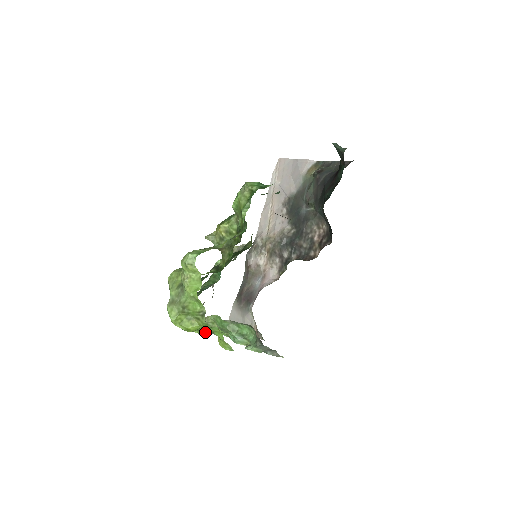
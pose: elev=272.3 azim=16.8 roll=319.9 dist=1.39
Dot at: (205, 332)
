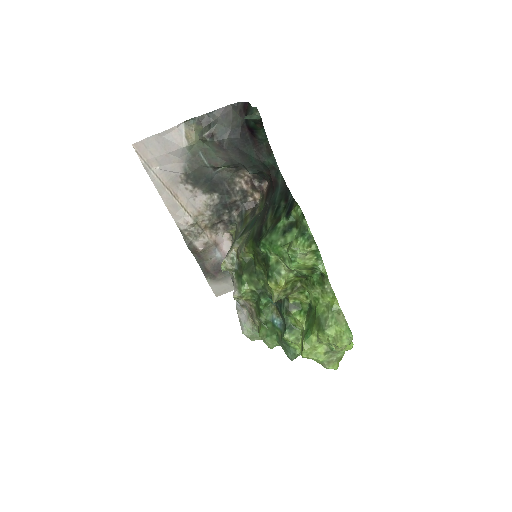
Dot at: occluded
